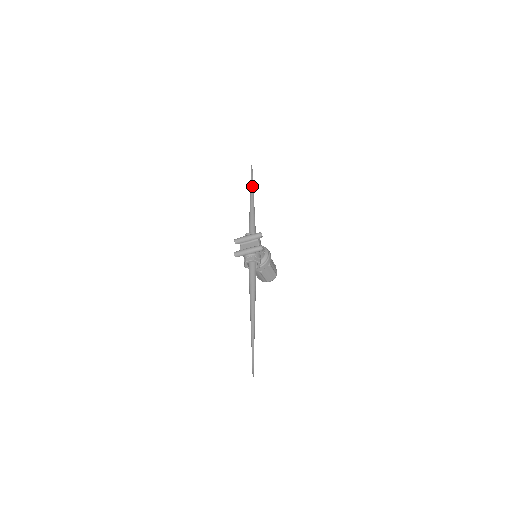
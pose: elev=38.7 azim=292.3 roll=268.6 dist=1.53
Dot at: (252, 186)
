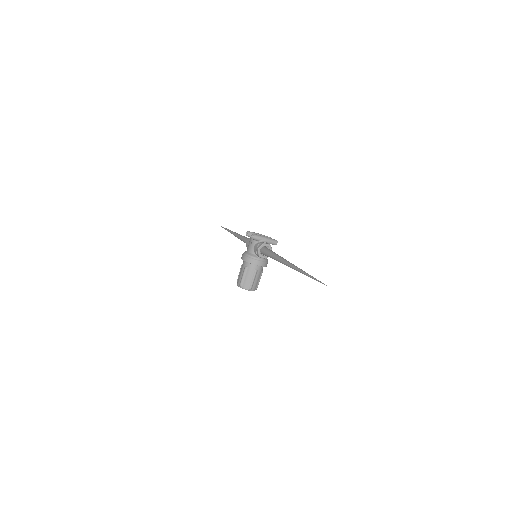
Dot at: (232, 231)
